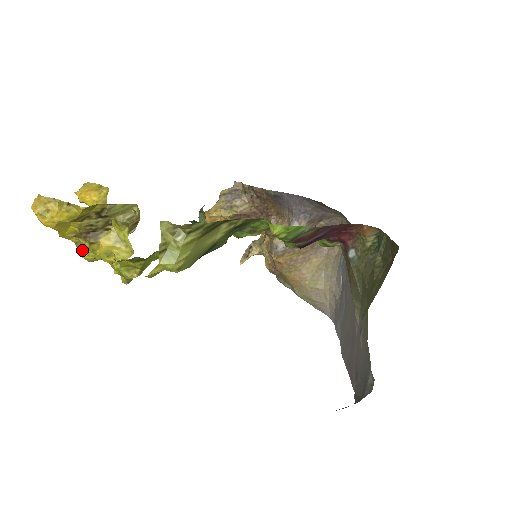
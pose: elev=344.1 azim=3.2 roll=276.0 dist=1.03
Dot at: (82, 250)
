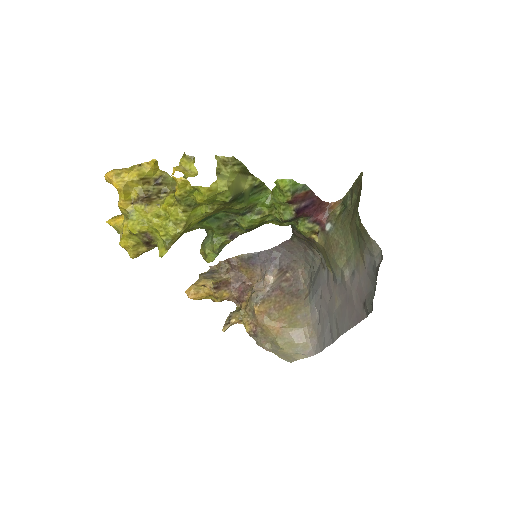
Dot at: (133, 220)
